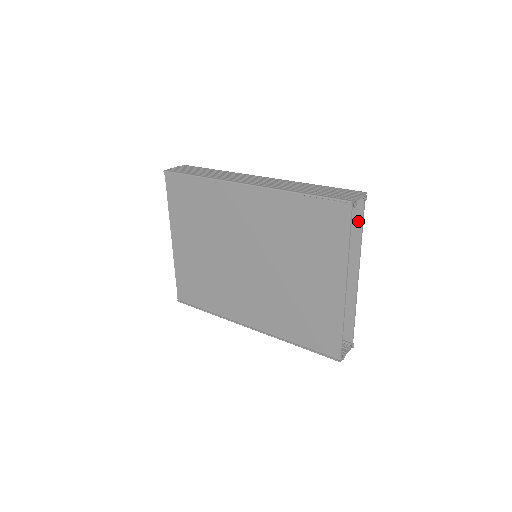
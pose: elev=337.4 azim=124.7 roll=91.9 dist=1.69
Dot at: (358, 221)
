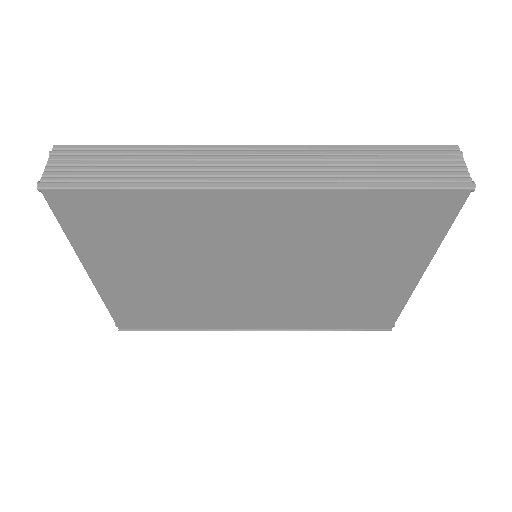
Dot at: occluded
